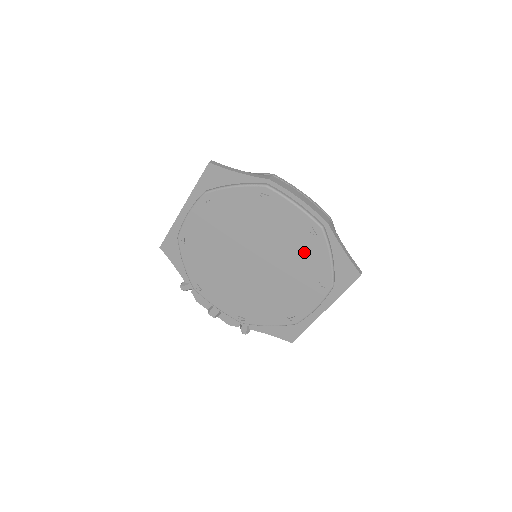
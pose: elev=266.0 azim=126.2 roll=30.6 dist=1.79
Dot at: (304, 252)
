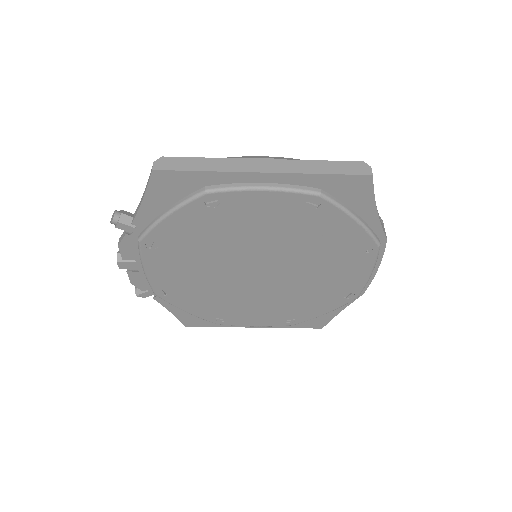
Dot at: (315, 299)
